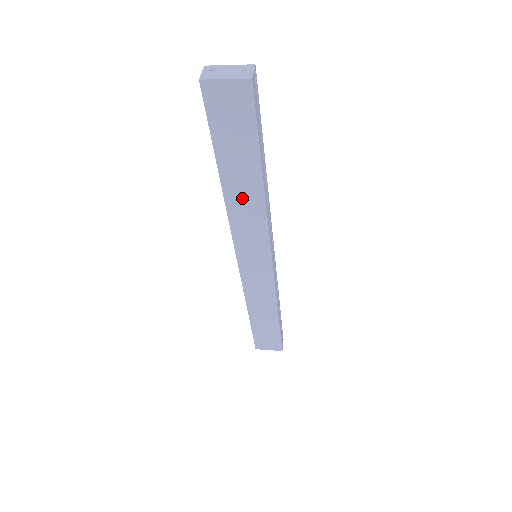
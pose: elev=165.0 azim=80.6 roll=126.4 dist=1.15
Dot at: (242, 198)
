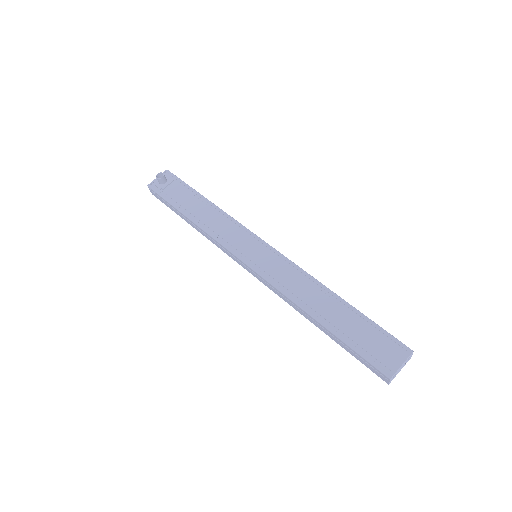
Dot at: occluded
